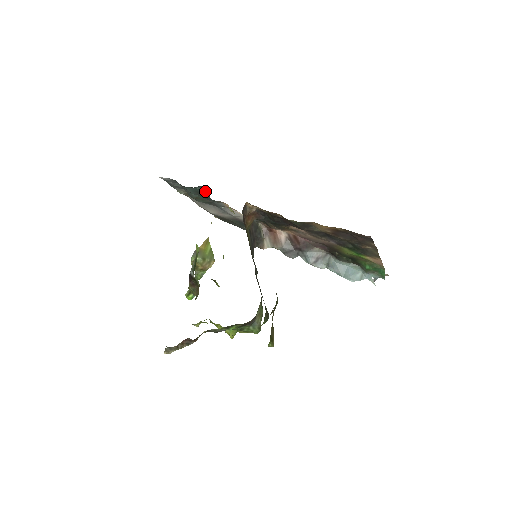
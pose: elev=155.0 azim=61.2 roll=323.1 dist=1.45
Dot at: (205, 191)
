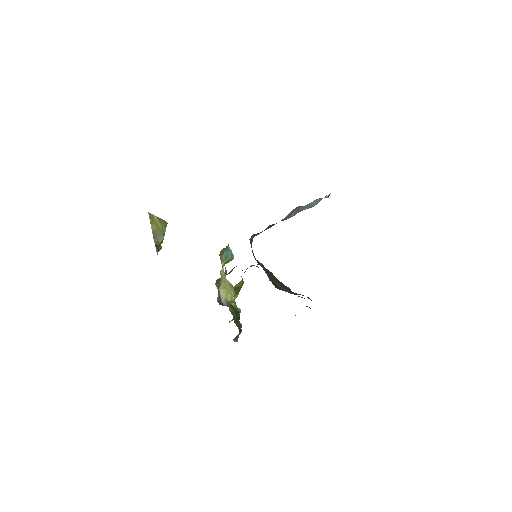
Dot at: occluded
